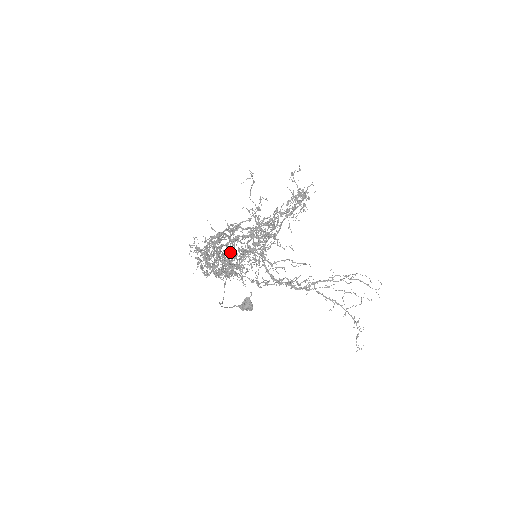
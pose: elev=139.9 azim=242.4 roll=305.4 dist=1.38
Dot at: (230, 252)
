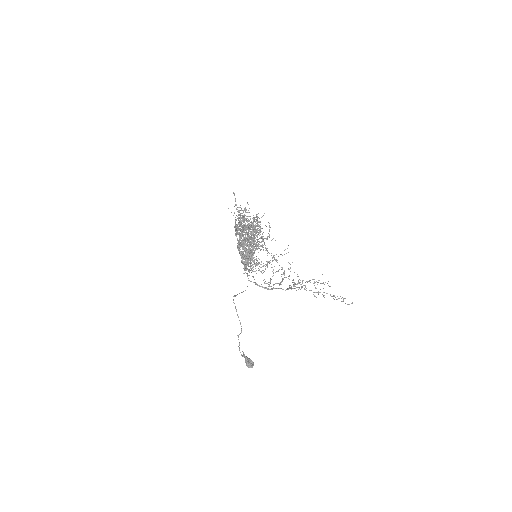
Dot at: (242, 251)
